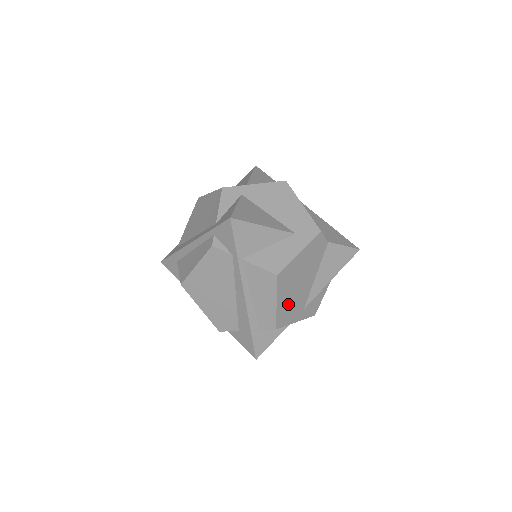
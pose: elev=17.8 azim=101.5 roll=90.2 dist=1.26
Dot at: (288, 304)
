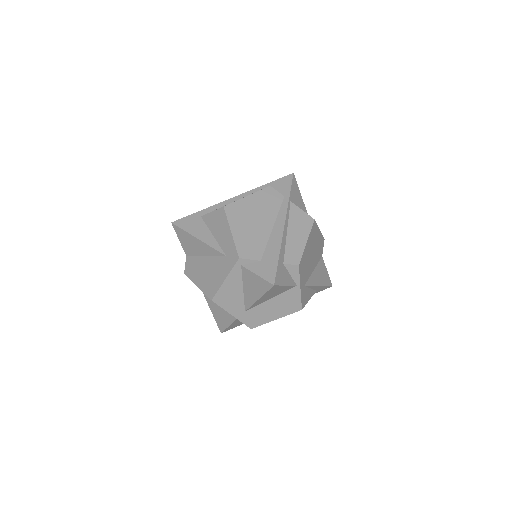
Dot at: (306, 258)
